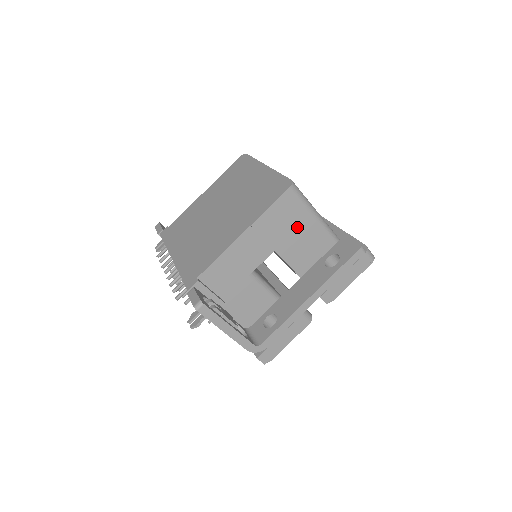
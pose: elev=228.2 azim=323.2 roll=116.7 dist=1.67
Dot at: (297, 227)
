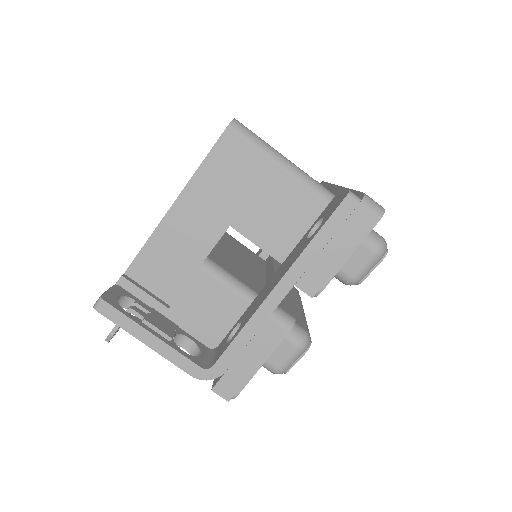
Dot at: (257, 186)
